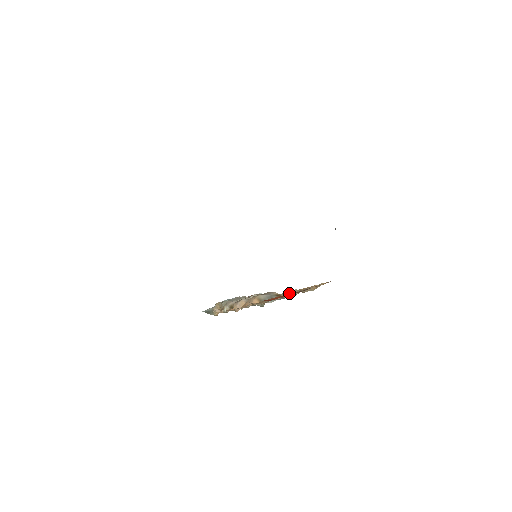
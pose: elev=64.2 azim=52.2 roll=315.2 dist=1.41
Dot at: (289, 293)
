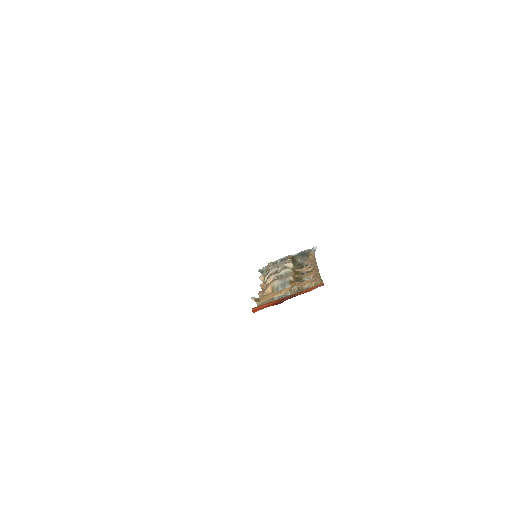
Dot at: (311, 272)
